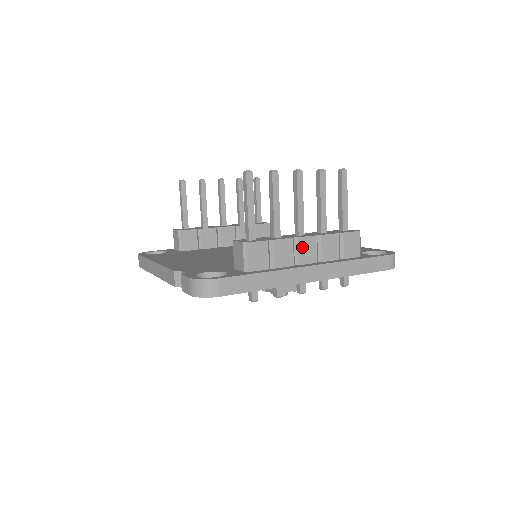
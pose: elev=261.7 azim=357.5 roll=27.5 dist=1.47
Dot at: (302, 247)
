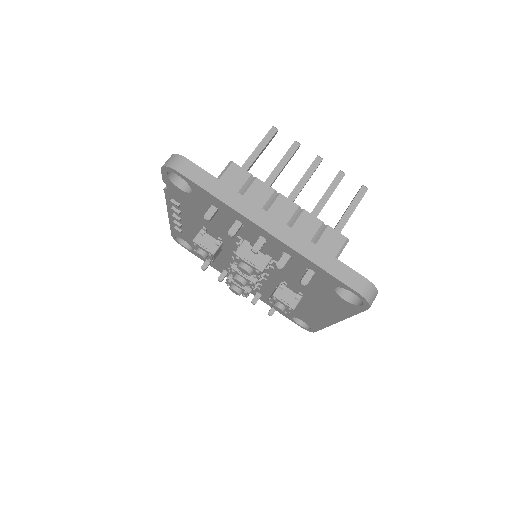
Dot at: (279, 204)
